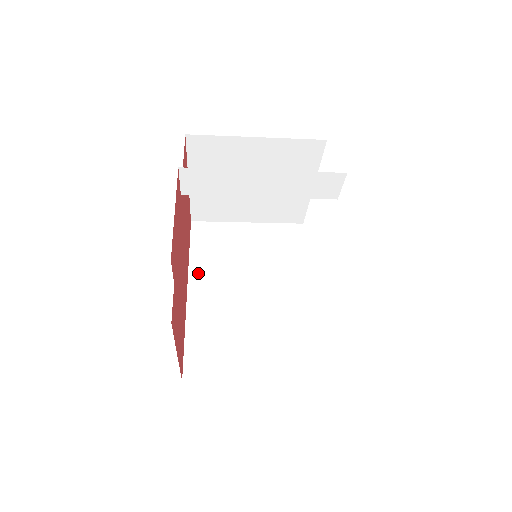
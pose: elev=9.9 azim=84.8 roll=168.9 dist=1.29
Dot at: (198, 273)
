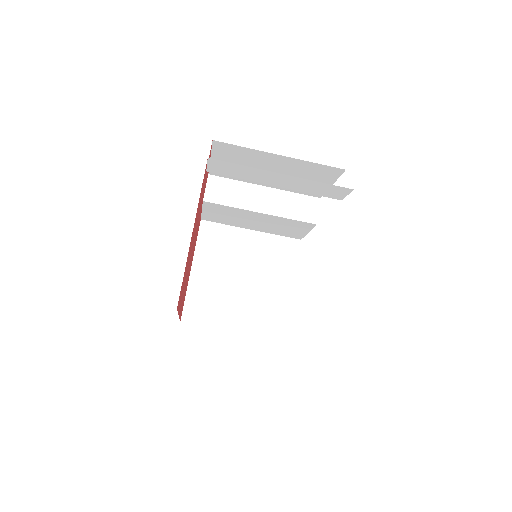
Dot at: occluded
